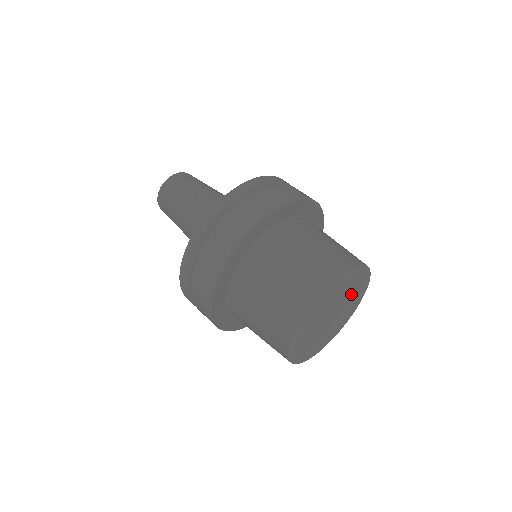
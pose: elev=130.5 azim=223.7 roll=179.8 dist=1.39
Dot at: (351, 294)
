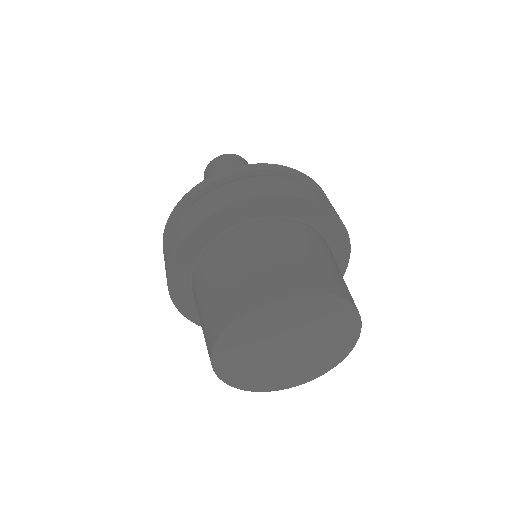
Dot at: (319, 352)
